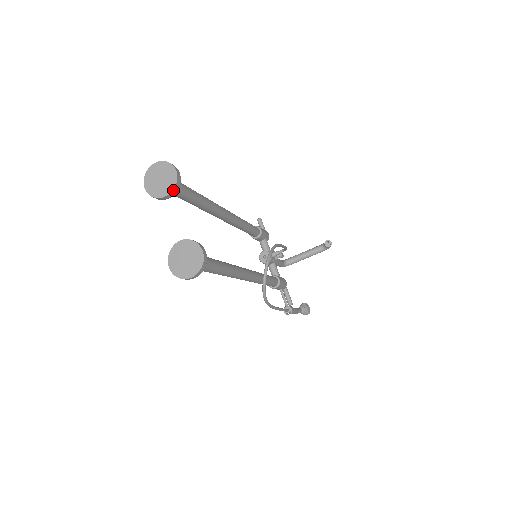
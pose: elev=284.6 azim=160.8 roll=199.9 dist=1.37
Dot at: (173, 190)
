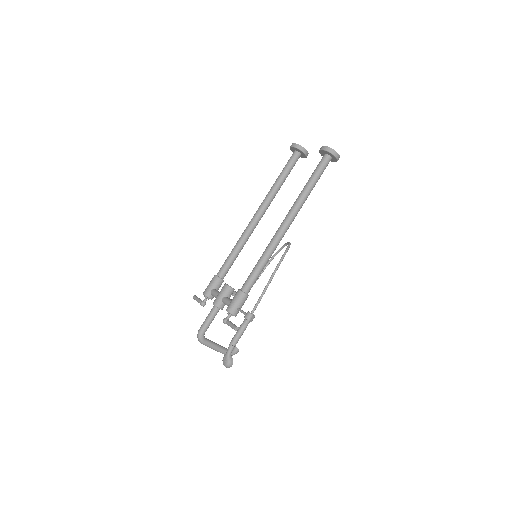
Dot at: (308, 153)
